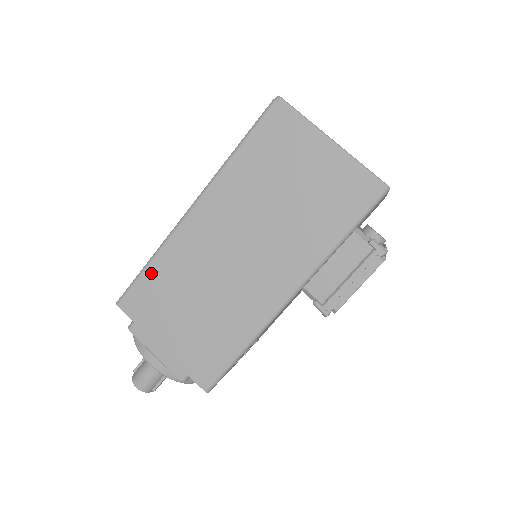
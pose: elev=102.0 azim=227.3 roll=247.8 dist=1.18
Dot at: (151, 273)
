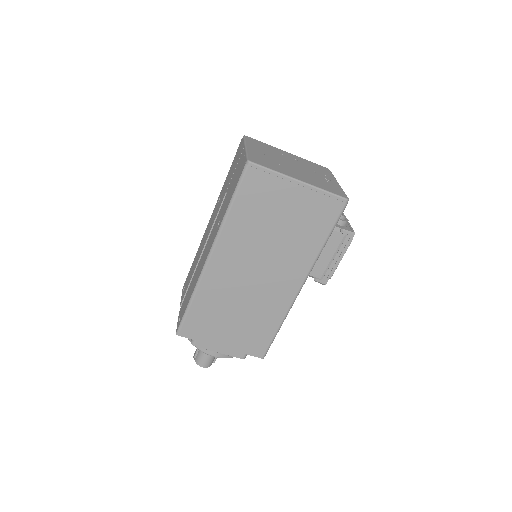
Dot at: (195, 308)
